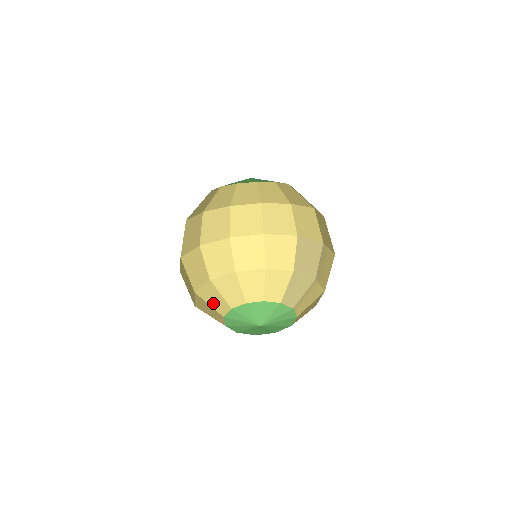
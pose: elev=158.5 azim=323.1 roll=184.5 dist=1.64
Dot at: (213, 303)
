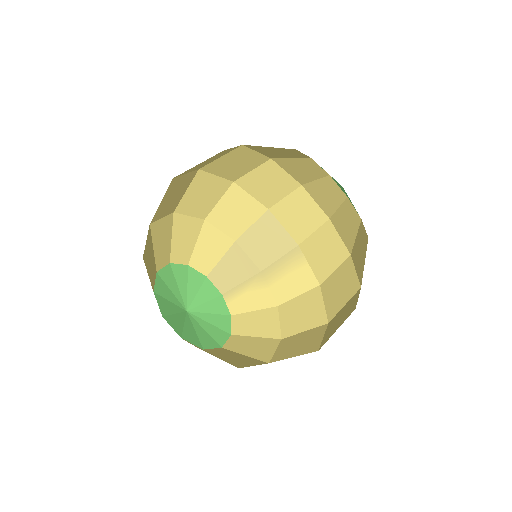
Dot at: (150, 270)
